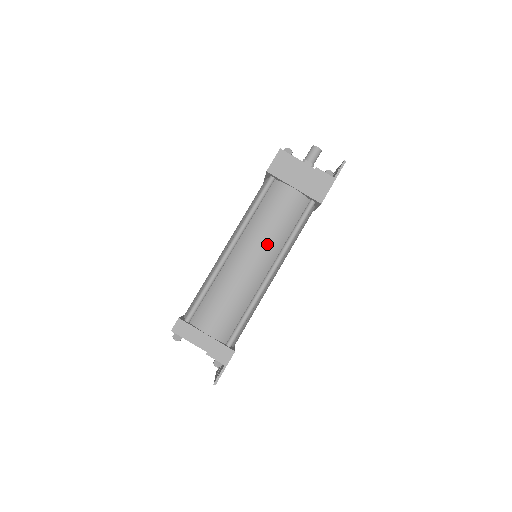
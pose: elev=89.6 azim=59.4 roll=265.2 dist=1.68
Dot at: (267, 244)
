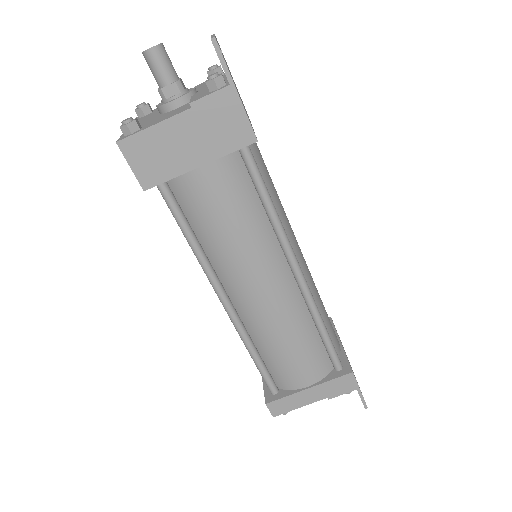
Dot at: (257, 259)
